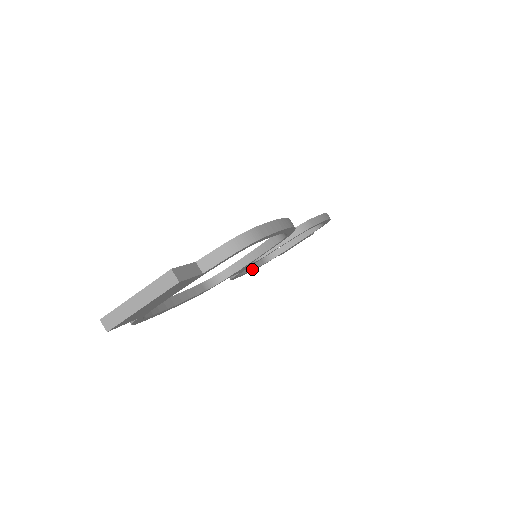
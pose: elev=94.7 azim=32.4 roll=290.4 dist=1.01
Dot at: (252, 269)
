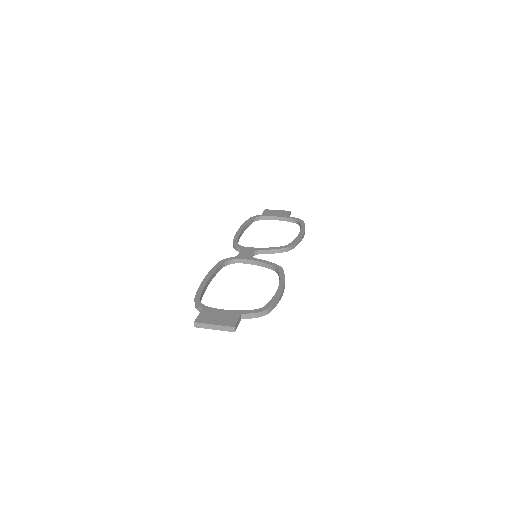
Dot at: occluded
